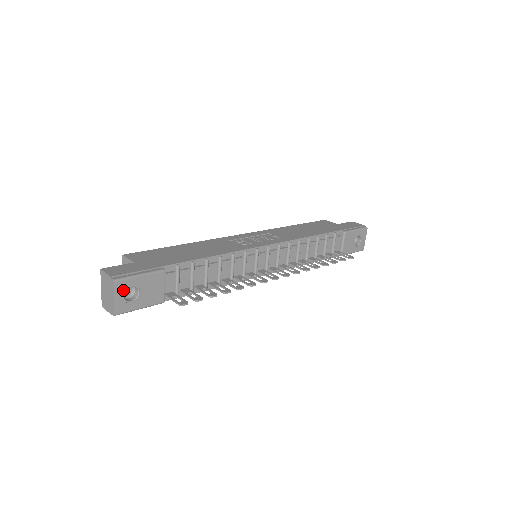
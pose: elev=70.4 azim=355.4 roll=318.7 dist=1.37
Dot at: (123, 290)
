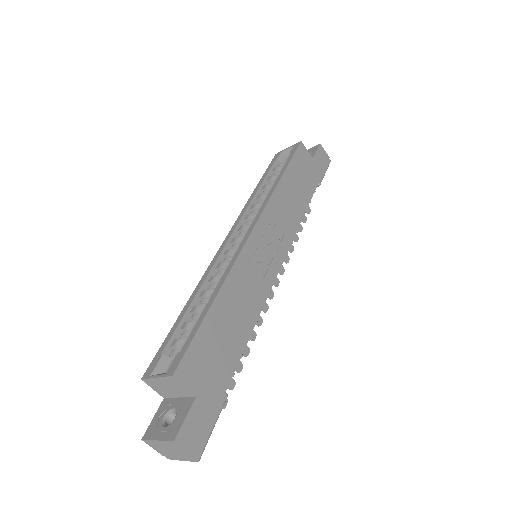
Dot at: occluded
